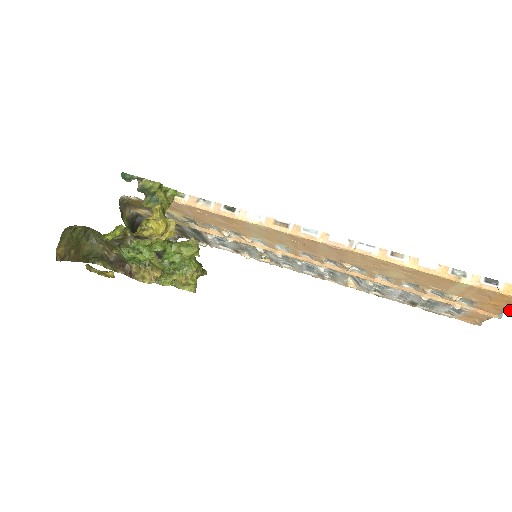
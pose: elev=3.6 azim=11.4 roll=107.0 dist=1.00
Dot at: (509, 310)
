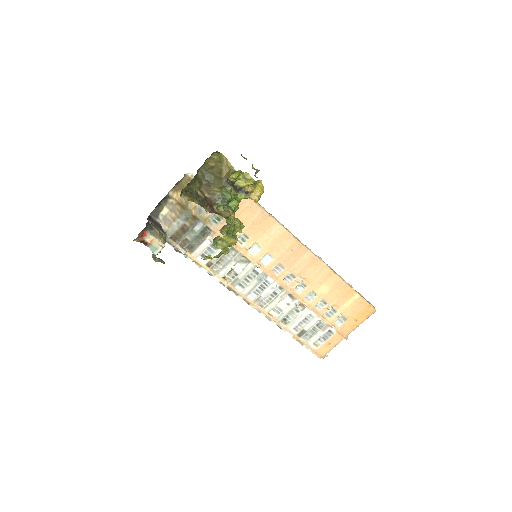
Dot at: occluded
